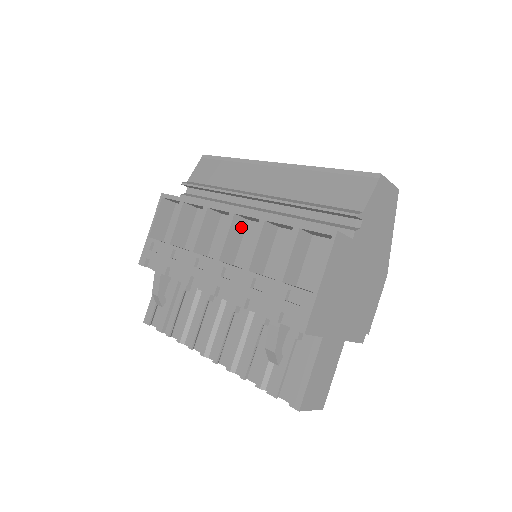
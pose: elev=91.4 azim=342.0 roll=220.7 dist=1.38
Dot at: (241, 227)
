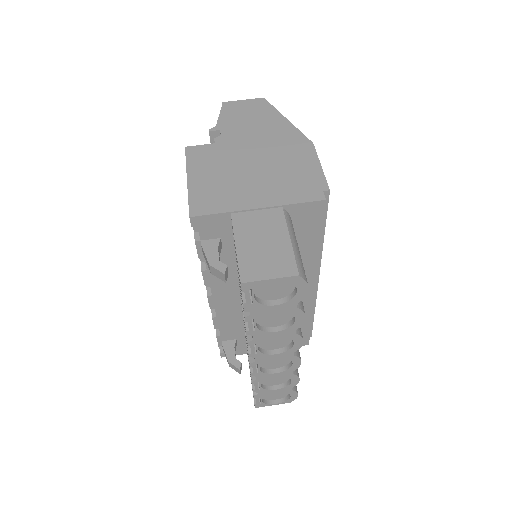
Dot at: occluded
